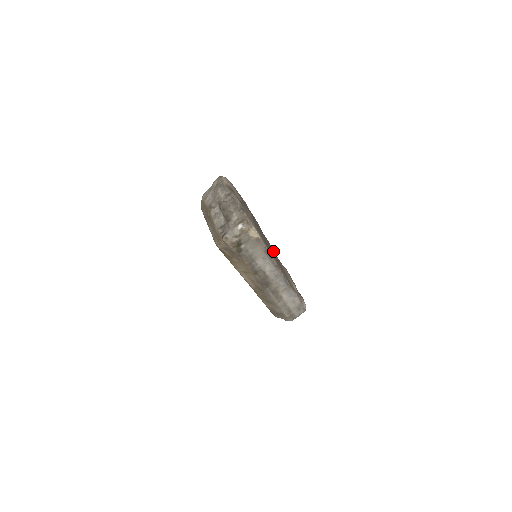
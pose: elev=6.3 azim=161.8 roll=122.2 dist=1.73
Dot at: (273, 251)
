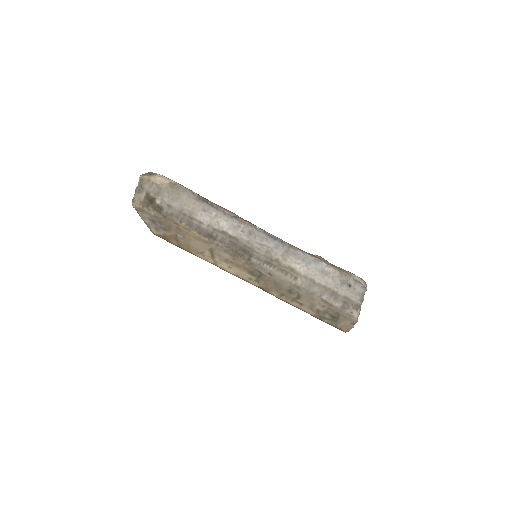
Dot at: occluded
